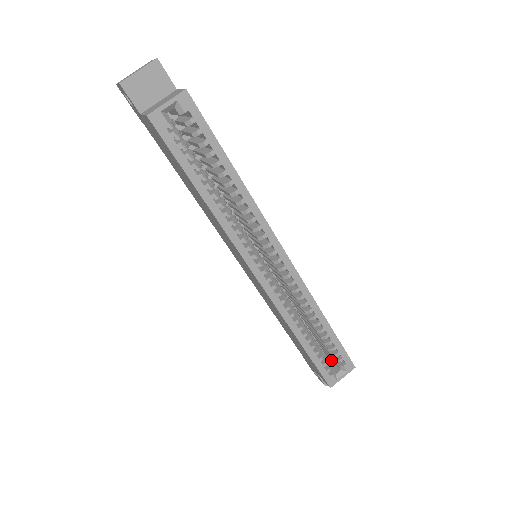
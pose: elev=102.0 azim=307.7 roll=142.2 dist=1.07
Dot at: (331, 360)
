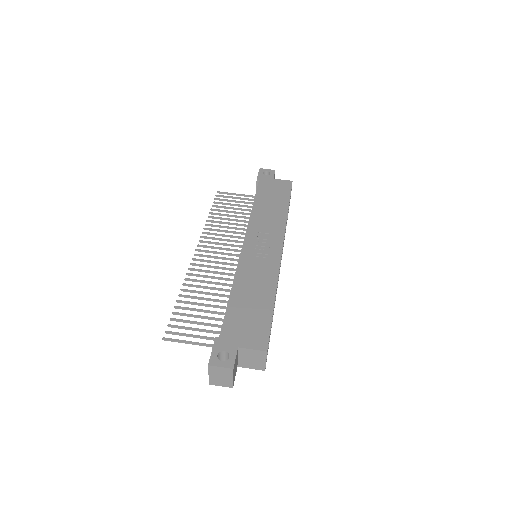
Dot at: occluded
